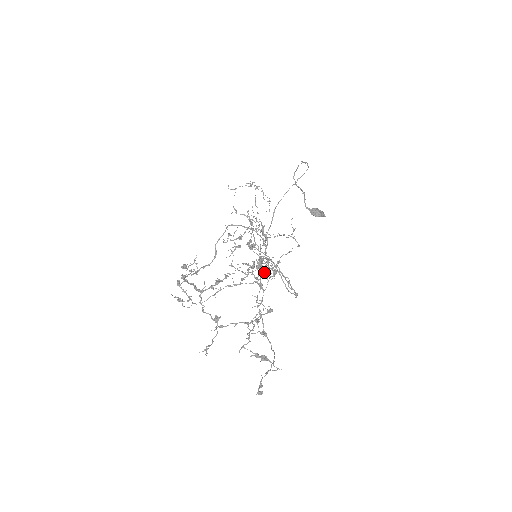
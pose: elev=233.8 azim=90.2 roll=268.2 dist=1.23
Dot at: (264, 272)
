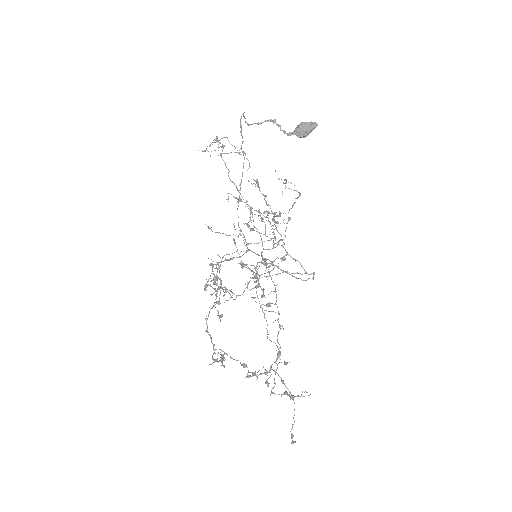
Dot at: occluded
